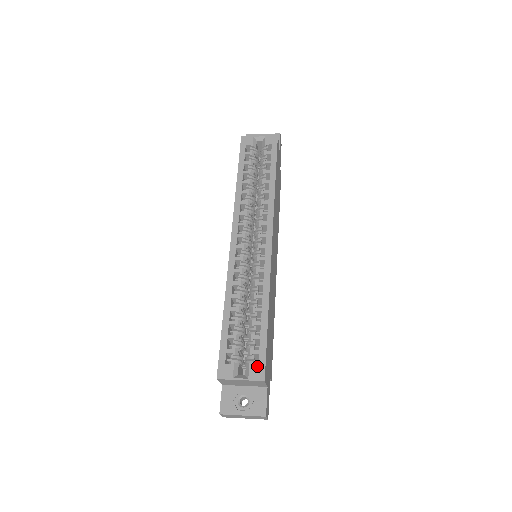
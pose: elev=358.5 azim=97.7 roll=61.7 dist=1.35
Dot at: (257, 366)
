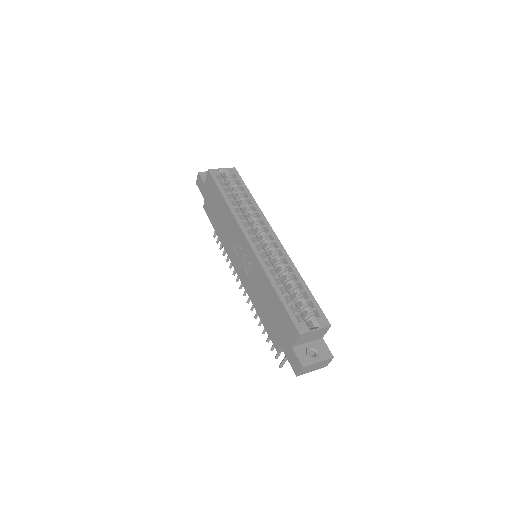
Dot at: (320, 318)
